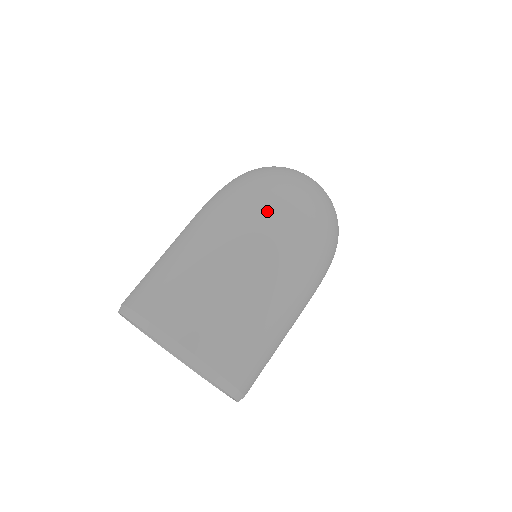
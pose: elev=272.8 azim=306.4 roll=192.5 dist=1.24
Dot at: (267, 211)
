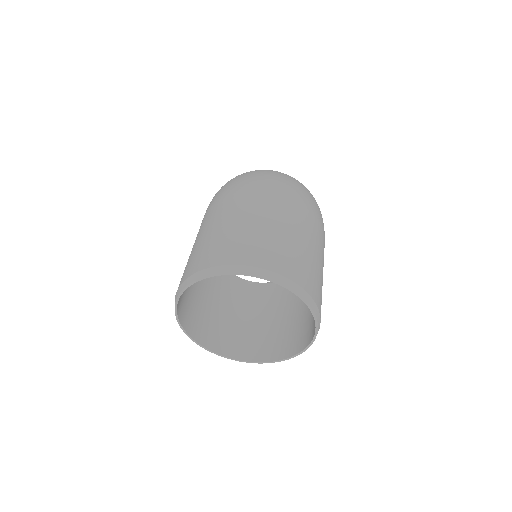
Dot at: (267, 178)
